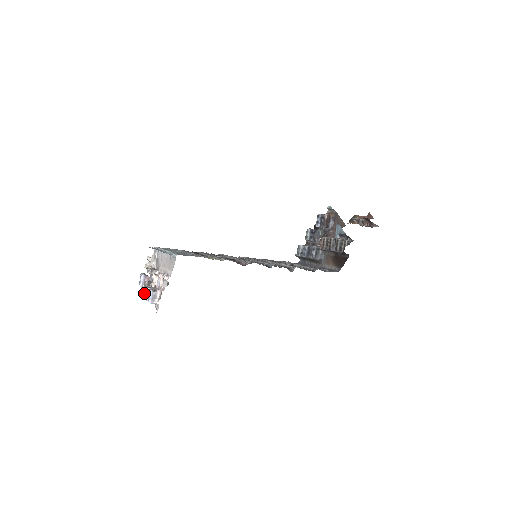
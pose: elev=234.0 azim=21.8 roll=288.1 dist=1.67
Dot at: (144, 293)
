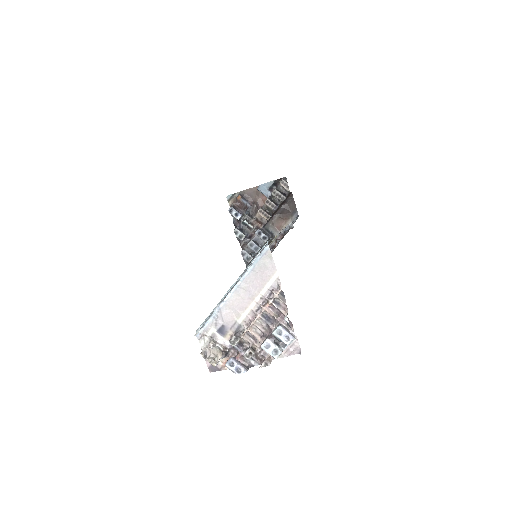
Dot at: occluded
